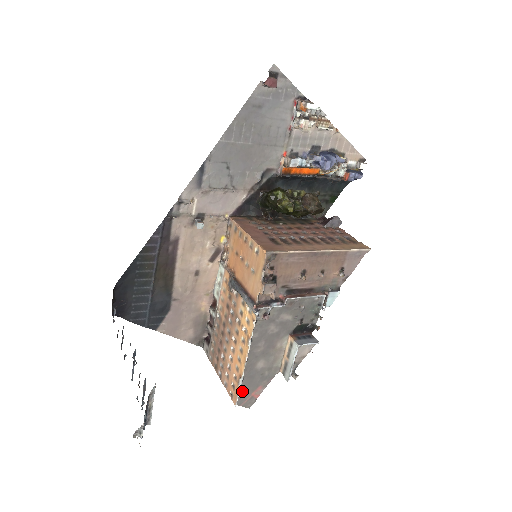
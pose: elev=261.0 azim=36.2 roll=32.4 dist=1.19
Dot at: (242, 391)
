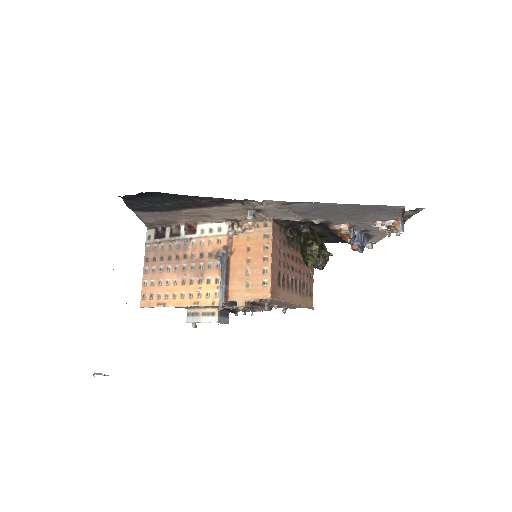
Dot at: occluded
